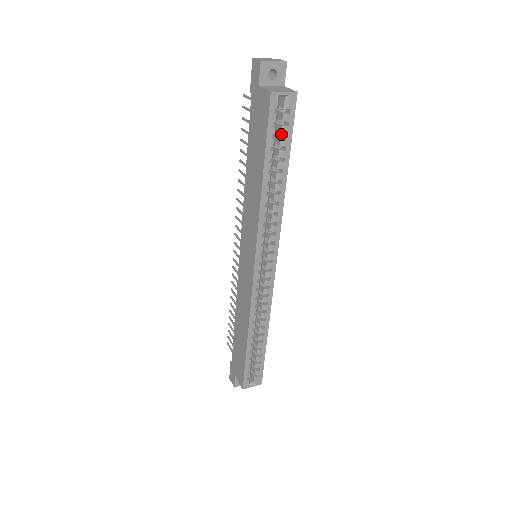
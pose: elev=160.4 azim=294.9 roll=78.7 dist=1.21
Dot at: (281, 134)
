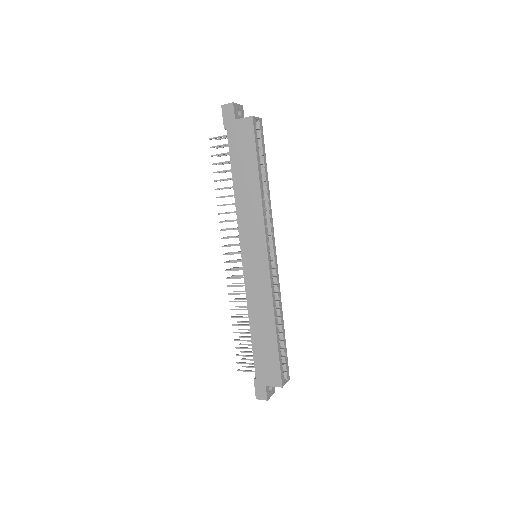
Dot at: (258, 148)
